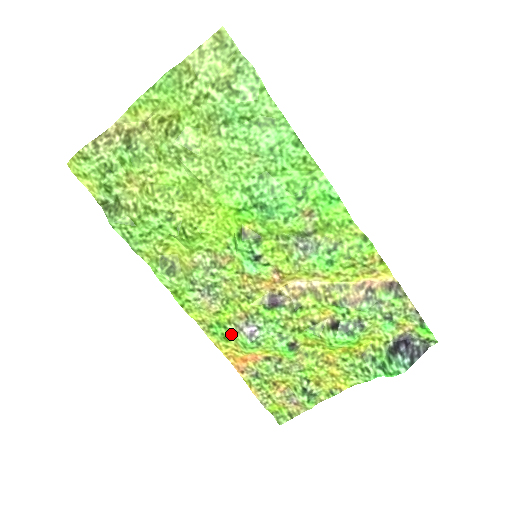
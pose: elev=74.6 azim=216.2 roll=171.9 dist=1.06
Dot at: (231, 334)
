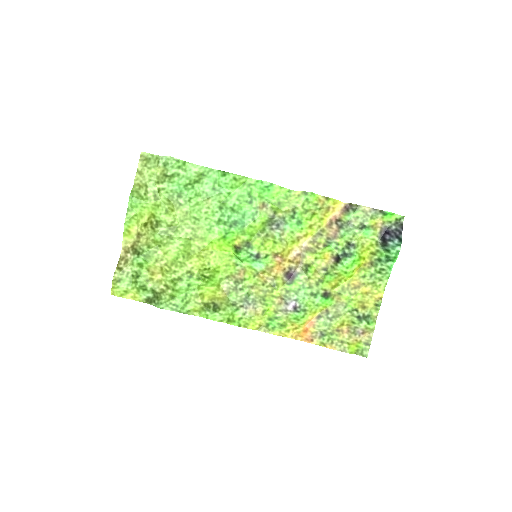
Dot at: (283, 319)
